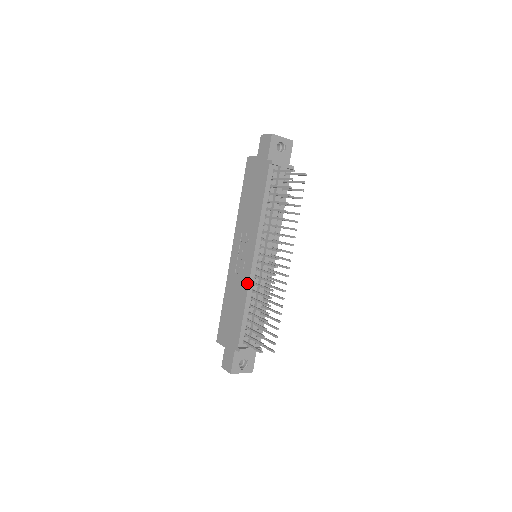
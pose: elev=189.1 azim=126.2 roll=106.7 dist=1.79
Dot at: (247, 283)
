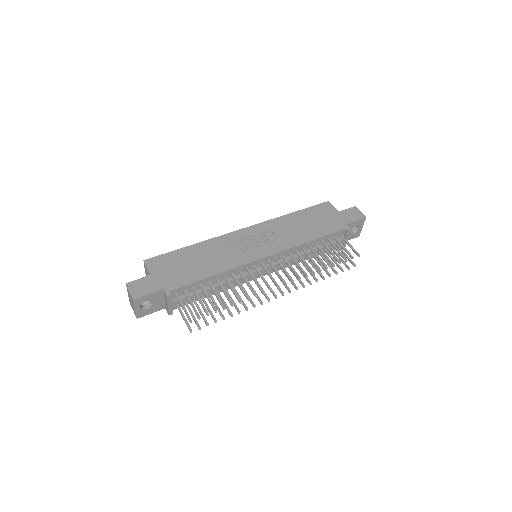
Dot at: (238, 264)
